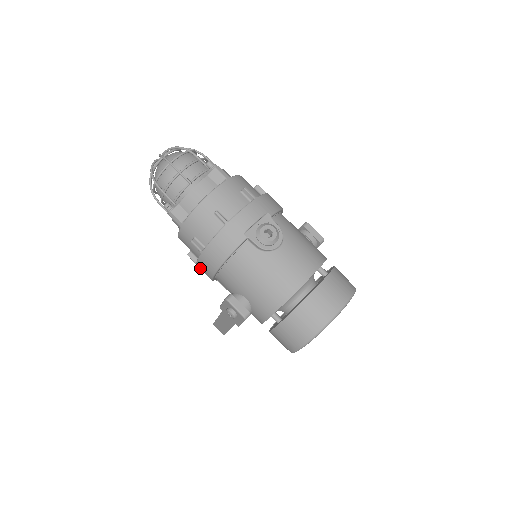
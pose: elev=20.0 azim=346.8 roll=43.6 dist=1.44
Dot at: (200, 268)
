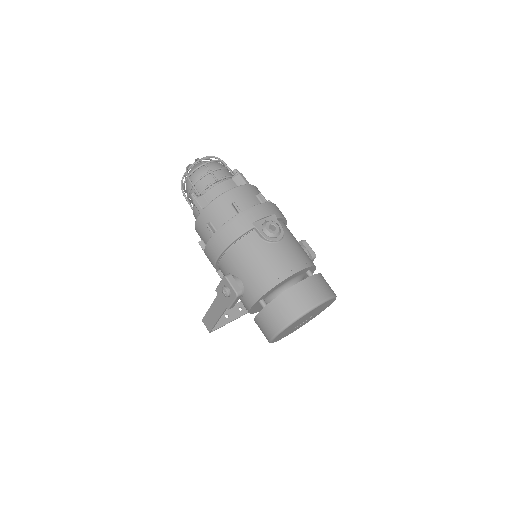
Dot at: (207, 252)
